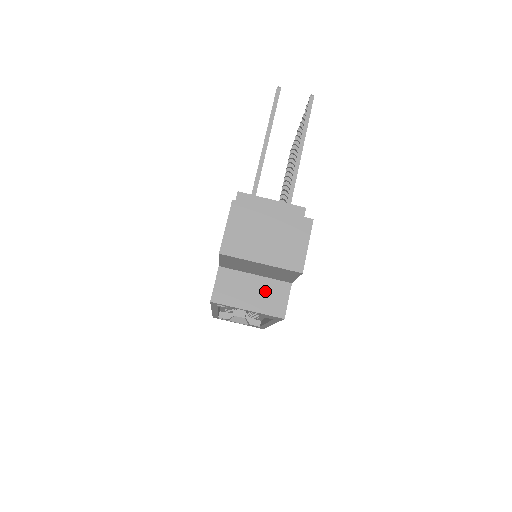
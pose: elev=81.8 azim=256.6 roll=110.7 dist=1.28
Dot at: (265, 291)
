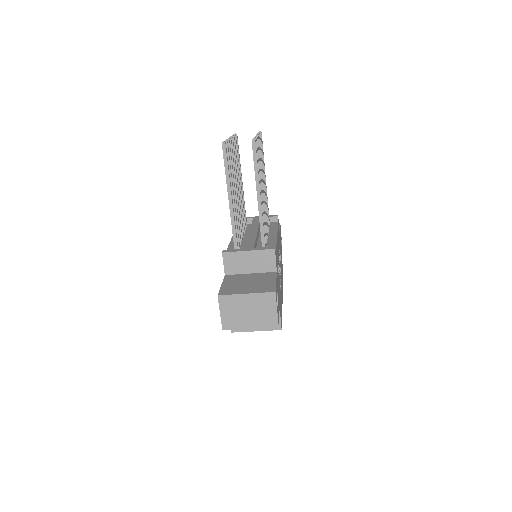
Dot at: occluded
